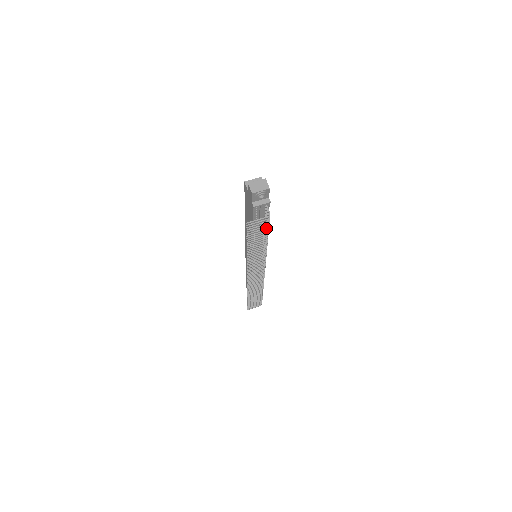
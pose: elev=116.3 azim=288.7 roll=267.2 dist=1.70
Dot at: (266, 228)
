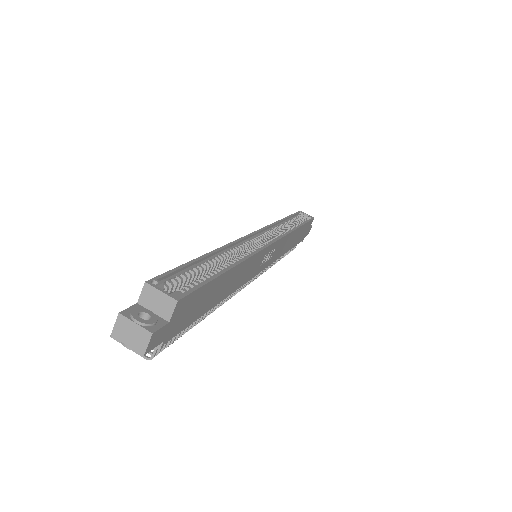
Dot at: occluded
